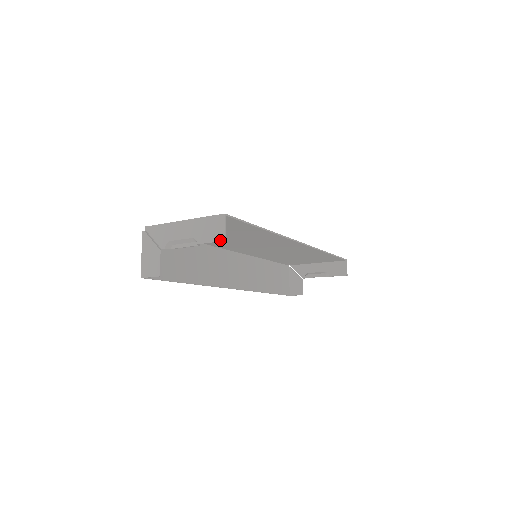
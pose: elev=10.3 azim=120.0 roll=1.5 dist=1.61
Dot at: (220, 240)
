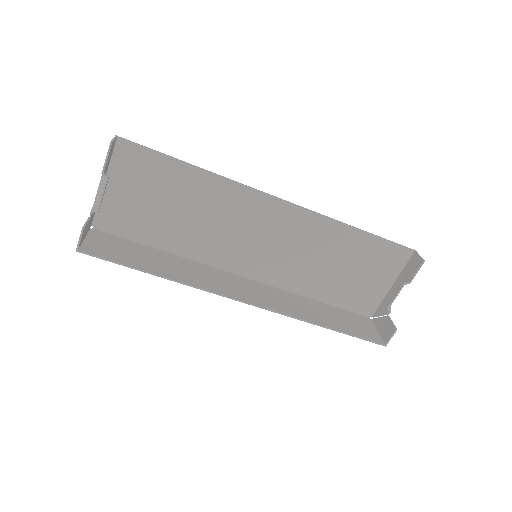
Dot at: (109, 147)
